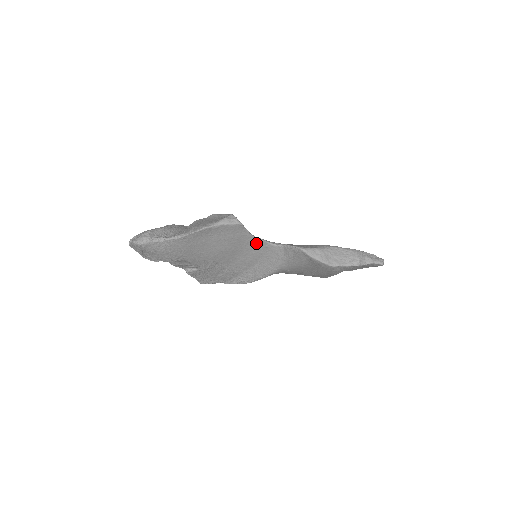
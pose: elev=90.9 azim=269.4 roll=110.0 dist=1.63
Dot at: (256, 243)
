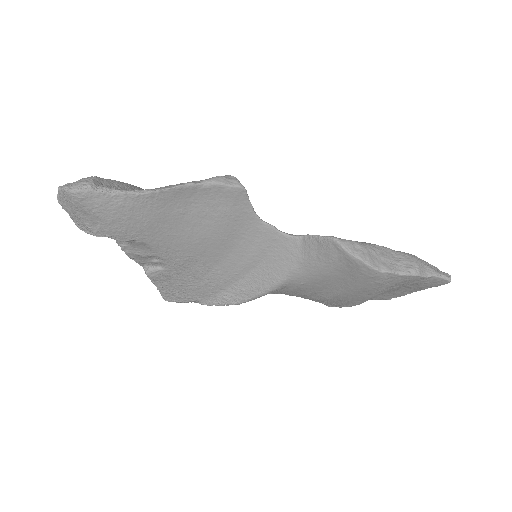
Dot at: (260, 230)
